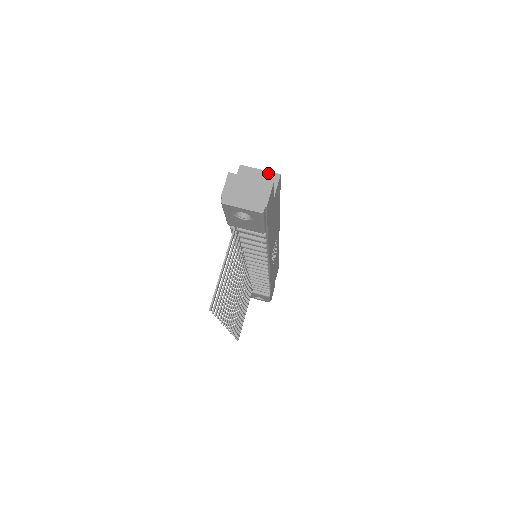
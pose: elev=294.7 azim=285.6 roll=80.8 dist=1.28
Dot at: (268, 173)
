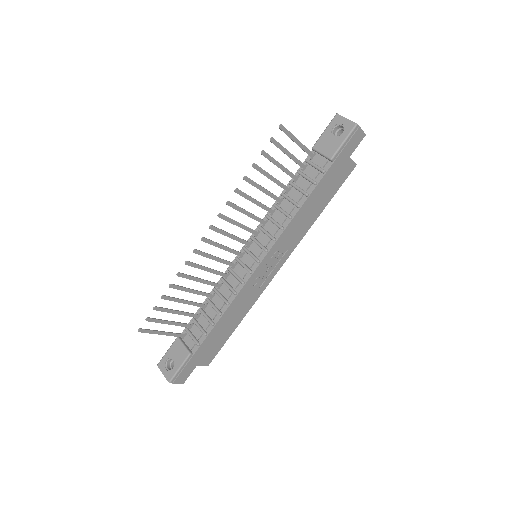
Dot at: occluded
